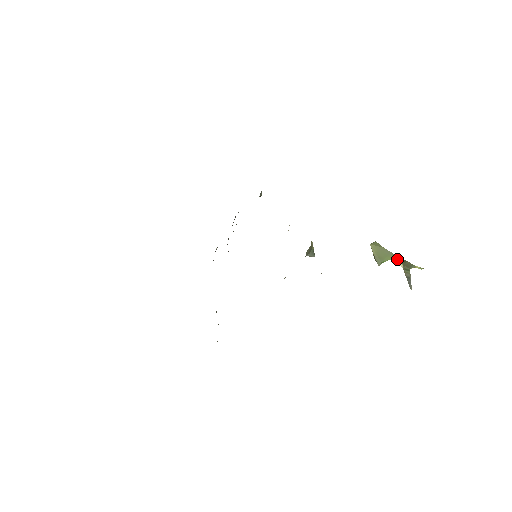
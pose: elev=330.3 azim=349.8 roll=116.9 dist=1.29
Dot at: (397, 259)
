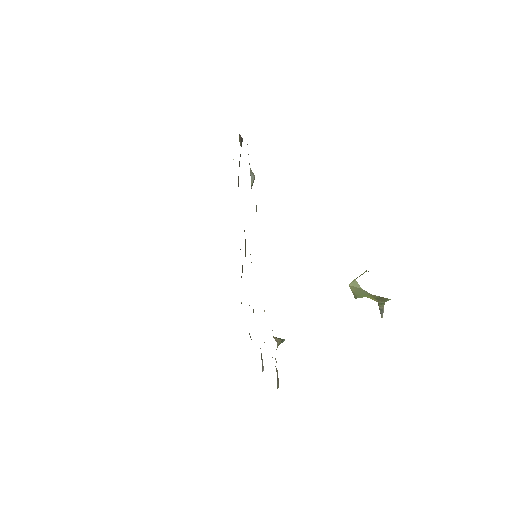
Dot at: (373, 297)
